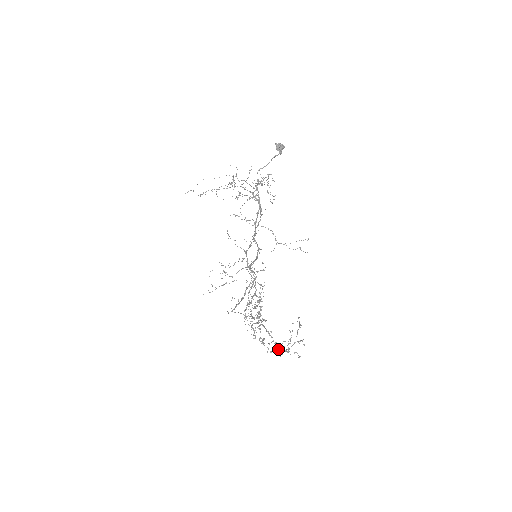
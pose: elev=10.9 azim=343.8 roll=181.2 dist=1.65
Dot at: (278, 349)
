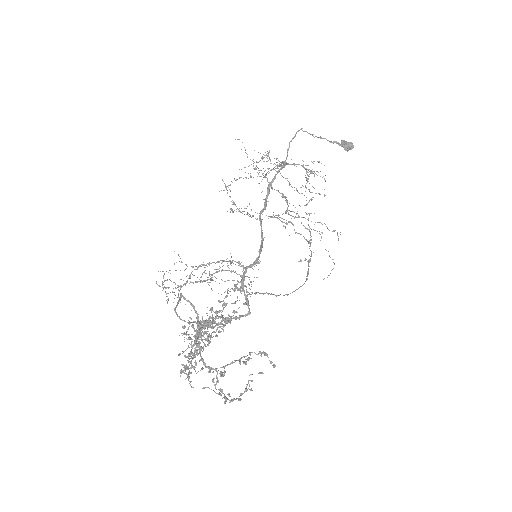
Dot at: (194, 345)
